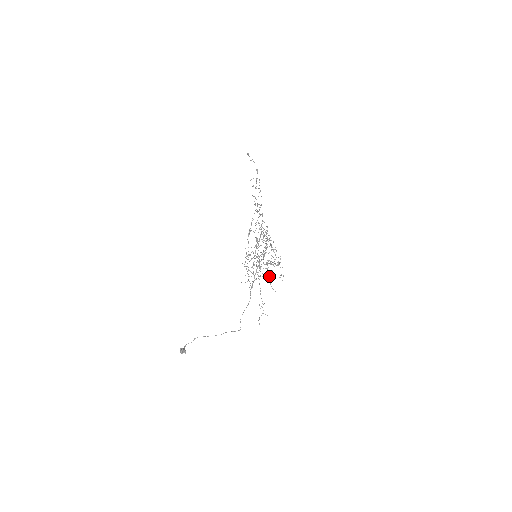
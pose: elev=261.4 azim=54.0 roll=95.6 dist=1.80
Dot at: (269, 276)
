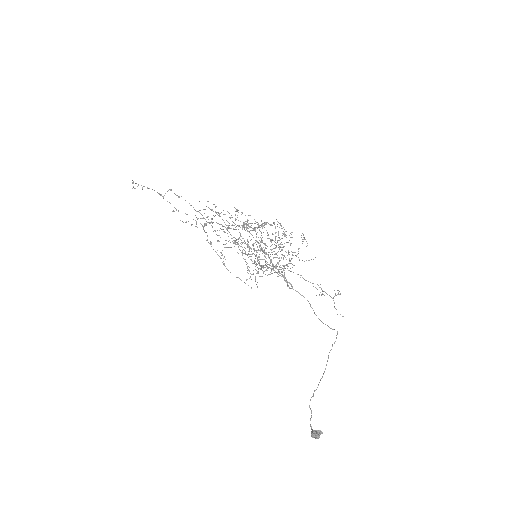
Dot at: (292, 255)
